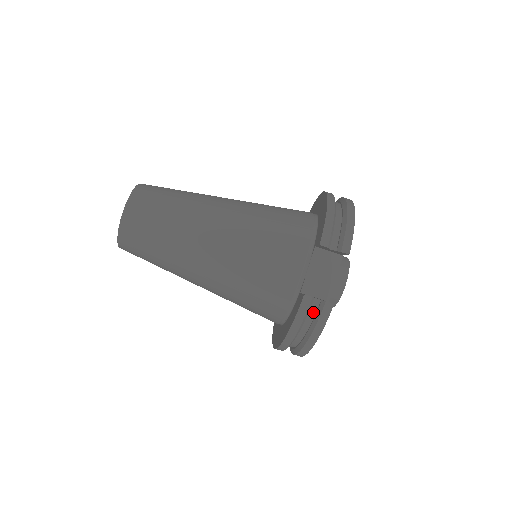
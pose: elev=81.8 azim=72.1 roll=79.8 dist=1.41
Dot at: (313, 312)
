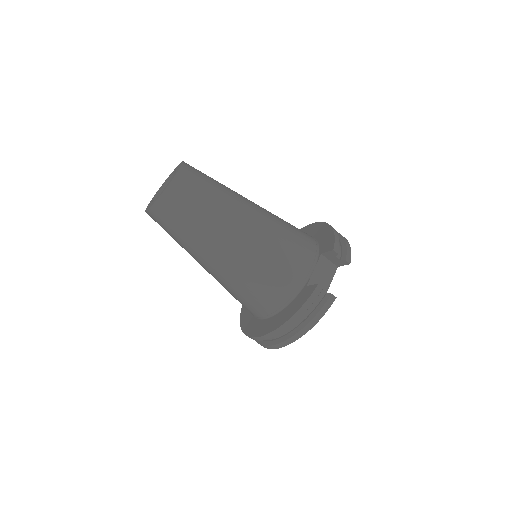
Dot at: (317, 302)
